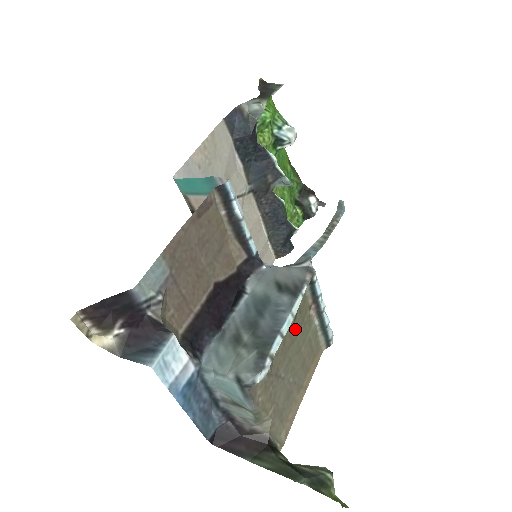
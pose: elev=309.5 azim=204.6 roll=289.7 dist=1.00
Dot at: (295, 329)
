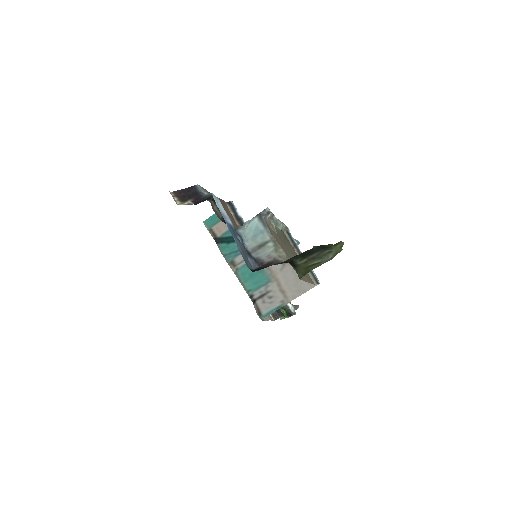
Dot at: (286, 241)
